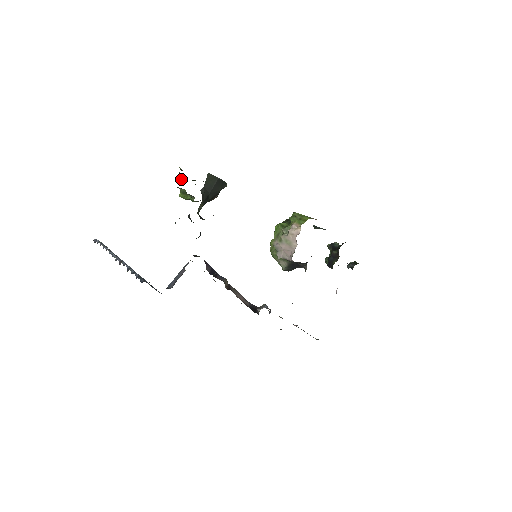
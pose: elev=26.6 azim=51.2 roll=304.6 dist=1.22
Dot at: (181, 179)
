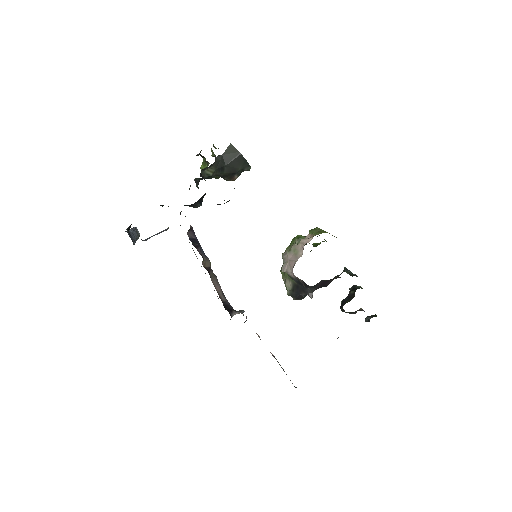
Dot at: occluded
